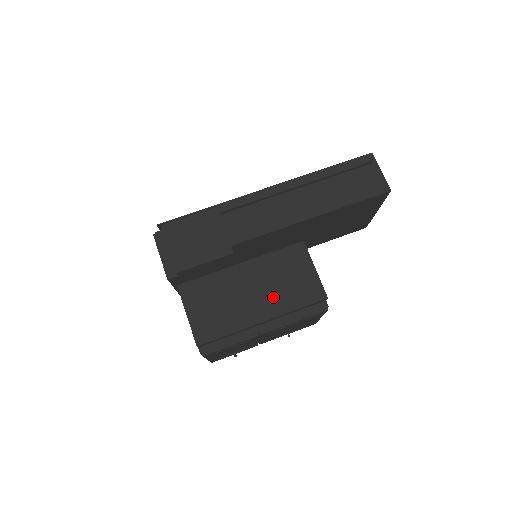
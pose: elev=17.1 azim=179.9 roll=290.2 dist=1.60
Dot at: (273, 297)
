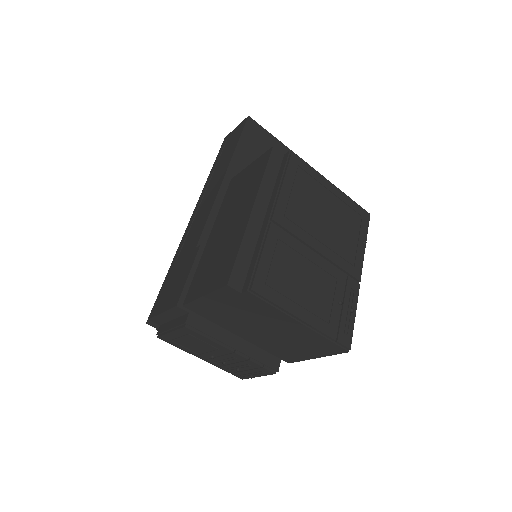
Dot at: (244, 201)
